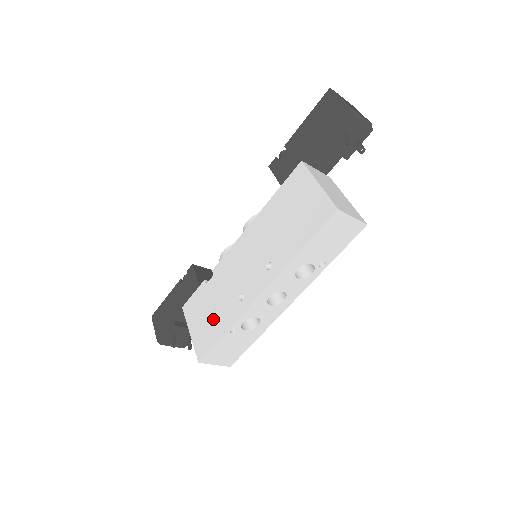
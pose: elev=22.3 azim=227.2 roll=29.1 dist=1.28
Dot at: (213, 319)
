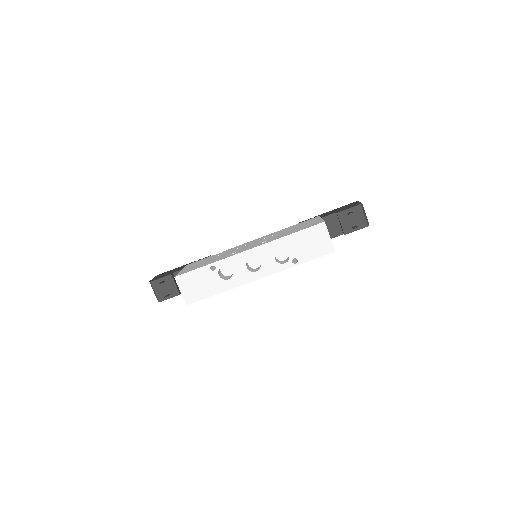
Dot at: (204, 263)
